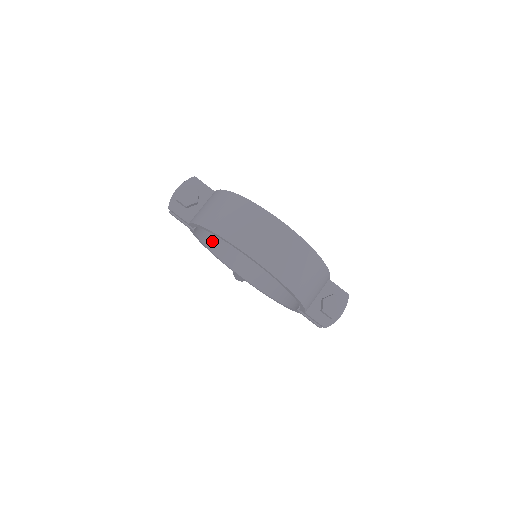
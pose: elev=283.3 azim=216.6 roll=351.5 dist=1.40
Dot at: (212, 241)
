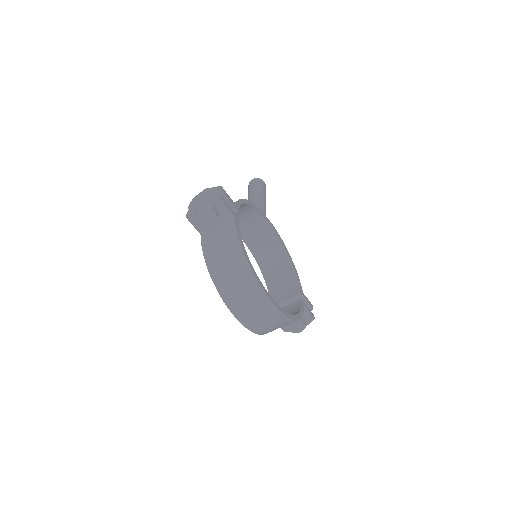
Dot at: occluded
